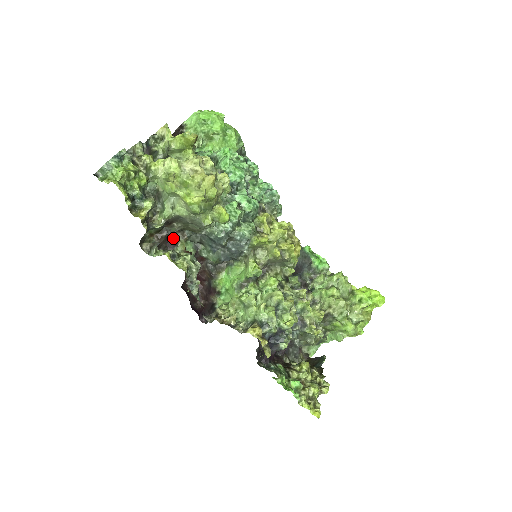
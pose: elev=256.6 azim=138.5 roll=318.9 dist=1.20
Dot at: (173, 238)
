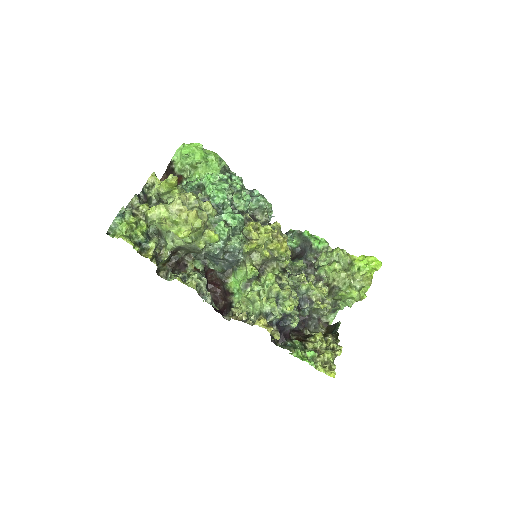
Dot at: (183, 261)
